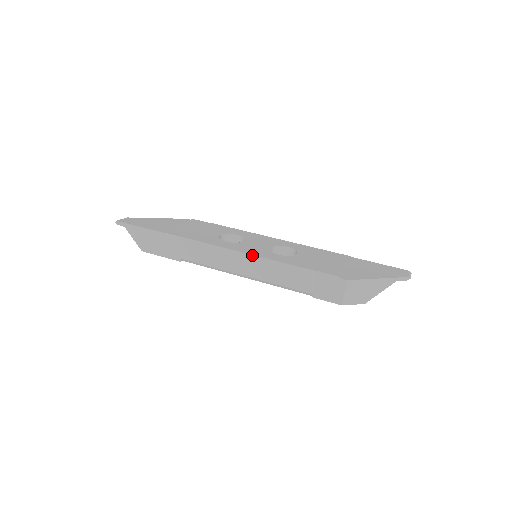
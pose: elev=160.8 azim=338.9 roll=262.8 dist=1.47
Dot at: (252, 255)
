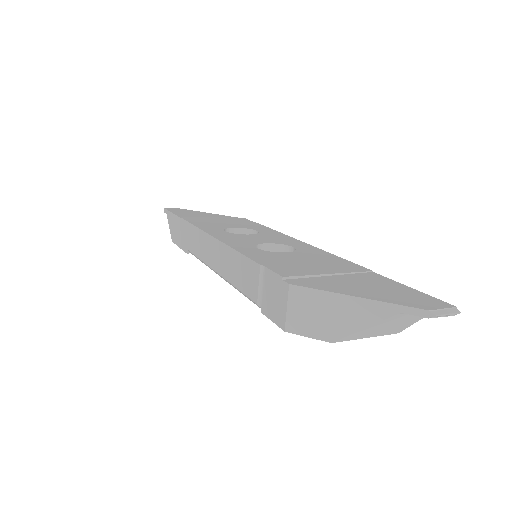
Dot at: (221, 242)
